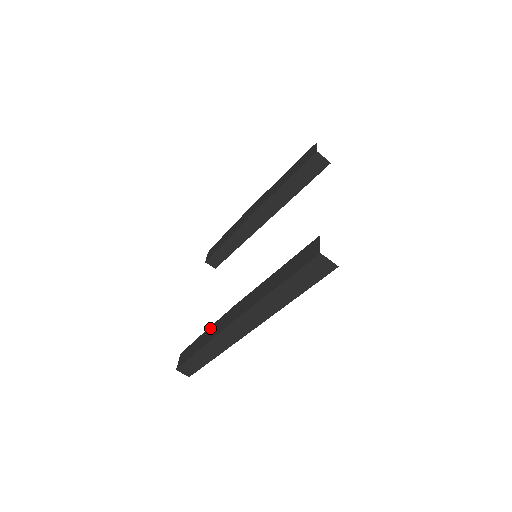
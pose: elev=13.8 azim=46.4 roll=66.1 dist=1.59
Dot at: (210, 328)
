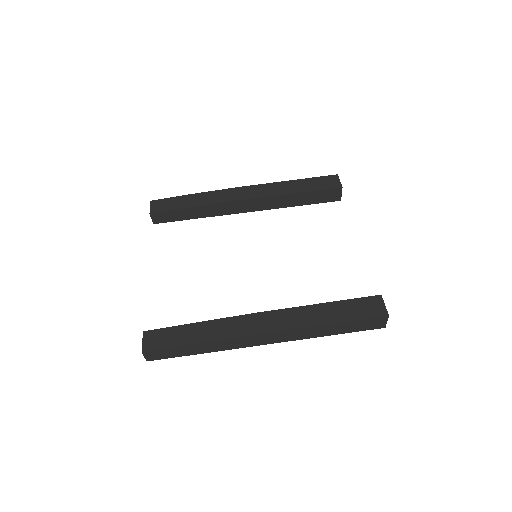
Dot at: (210, 323)
